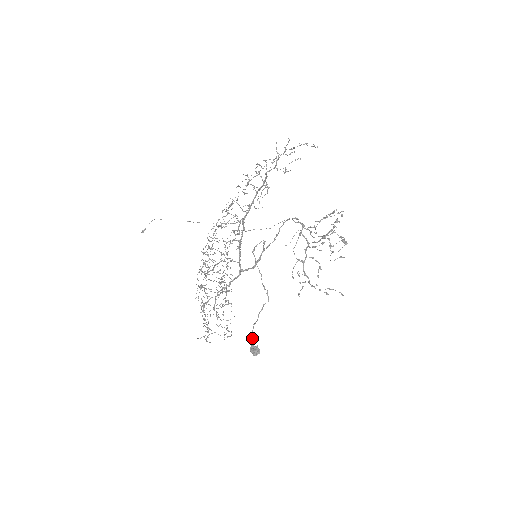
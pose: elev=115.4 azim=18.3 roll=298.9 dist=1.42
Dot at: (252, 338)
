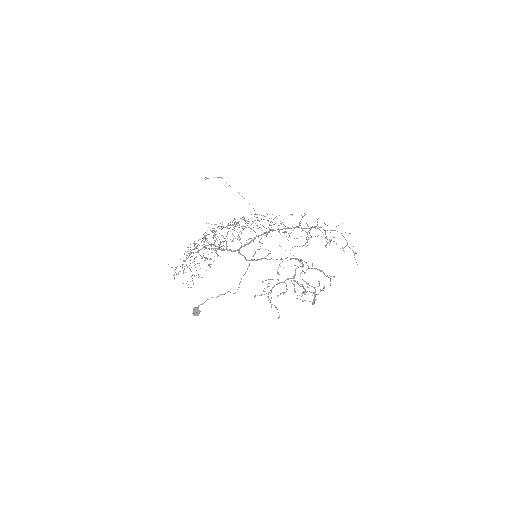
Dot at: (202, 304)
